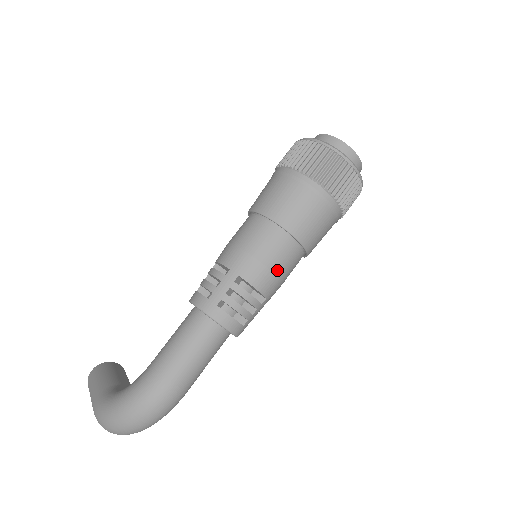
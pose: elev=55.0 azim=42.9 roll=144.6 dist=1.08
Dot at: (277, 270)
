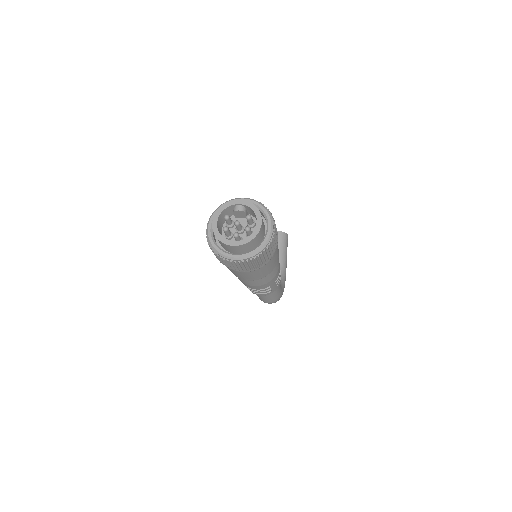
Dot at: (259, 285)
